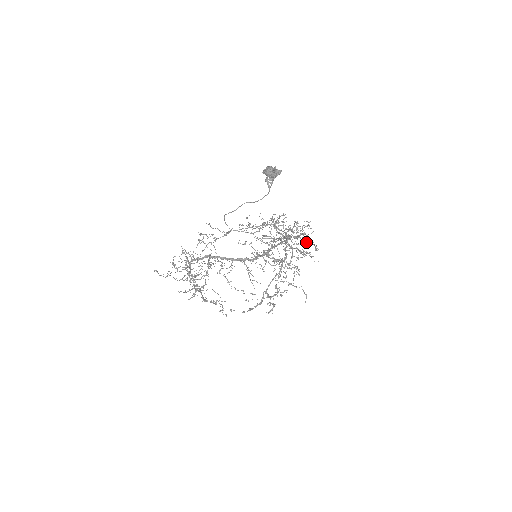
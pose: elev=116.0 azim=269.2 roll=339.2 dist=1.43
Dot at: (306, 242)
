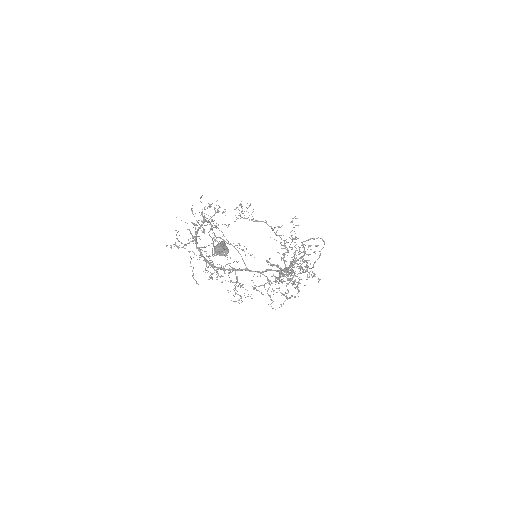
Dot at: occluded
